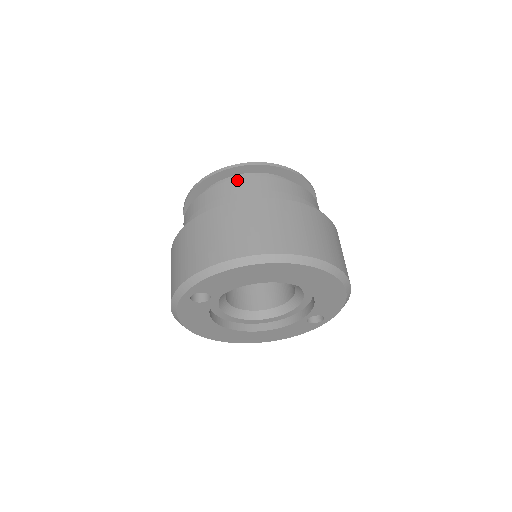
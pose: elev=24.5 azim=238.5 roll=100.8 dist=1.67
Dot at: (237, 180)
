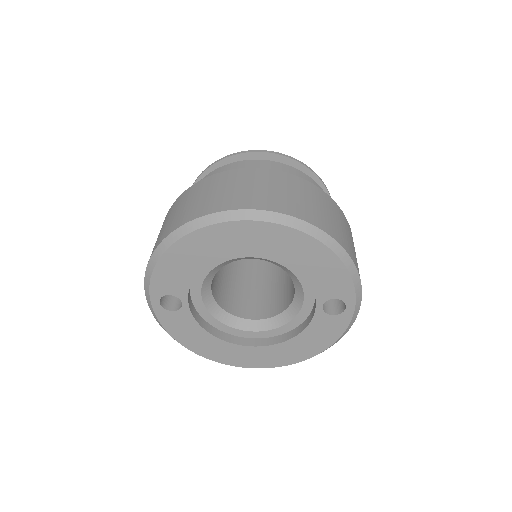
Dot at: occluded
